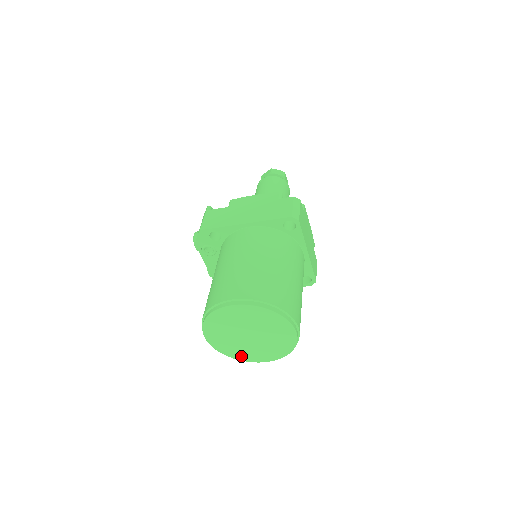
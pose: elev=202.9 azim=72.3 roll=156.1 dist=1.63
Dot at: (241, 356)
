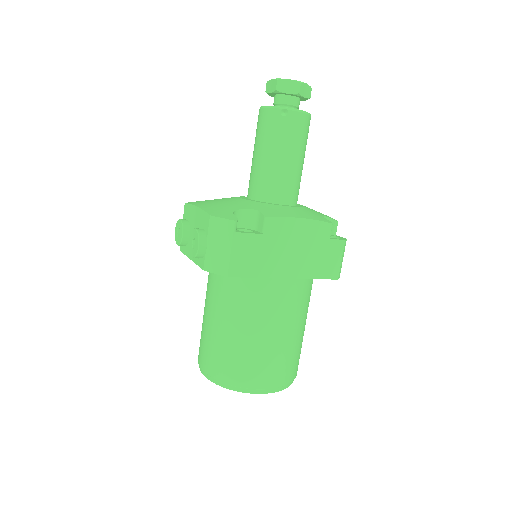
Dot at: occluded
